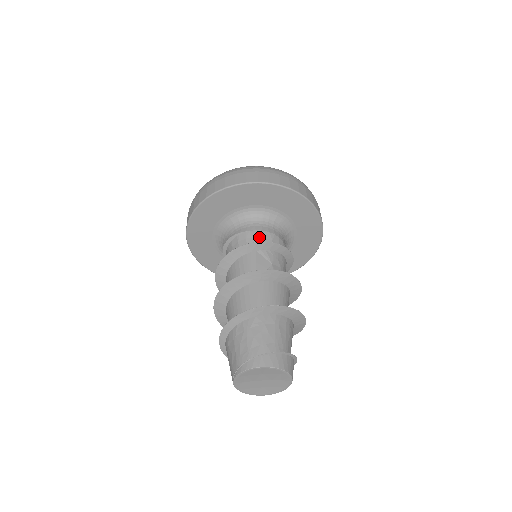
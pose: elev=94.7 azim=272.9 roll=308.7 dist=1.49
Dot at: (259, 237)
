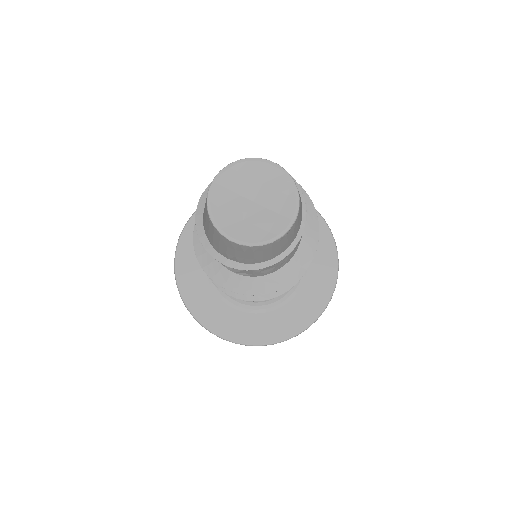
Dot at: occluded
